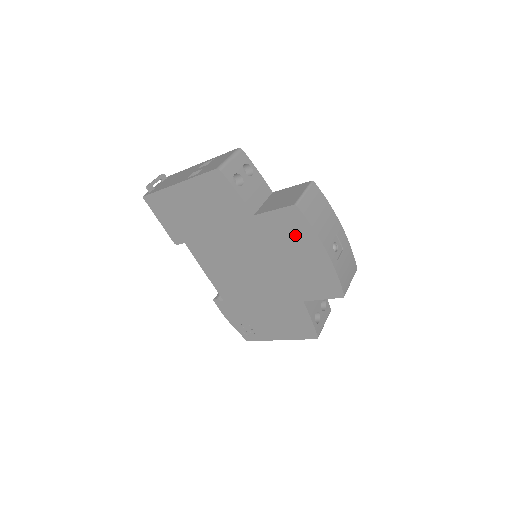
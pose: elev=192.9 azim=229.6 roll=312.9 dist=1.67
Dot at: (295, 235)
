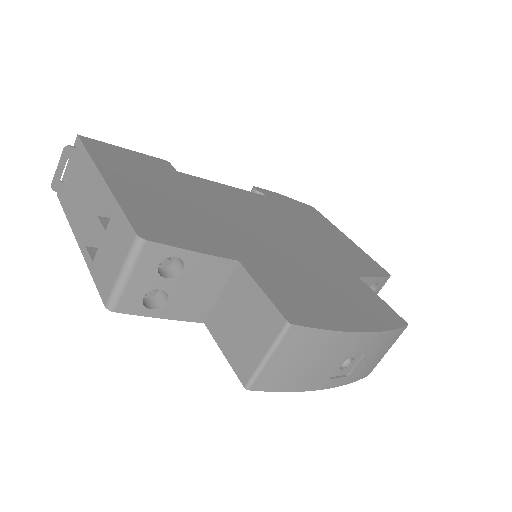
Dot at: occluded
